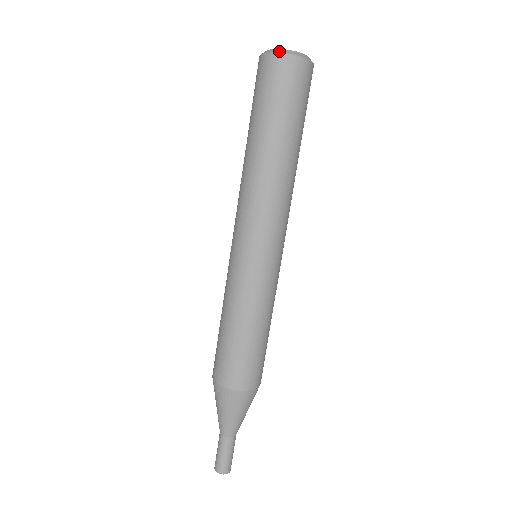
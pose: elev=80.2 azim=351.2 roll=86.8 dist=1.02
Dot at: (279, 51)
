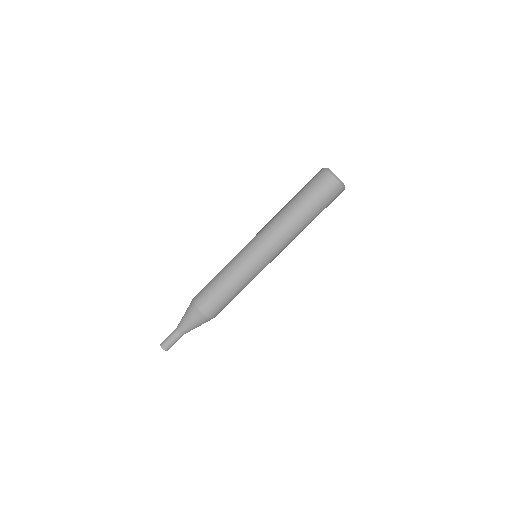
Dot at: (336, 178)
